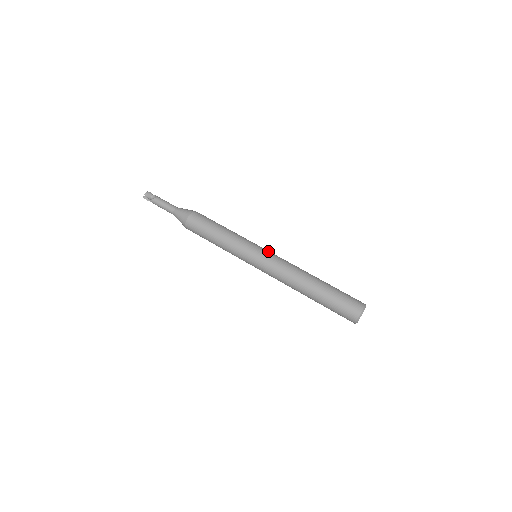
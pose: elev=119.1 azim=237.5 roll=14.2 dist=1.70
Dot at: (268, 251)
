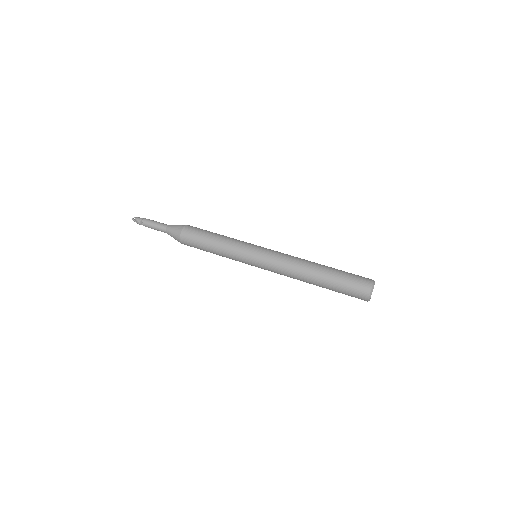
Dot at: occluded
